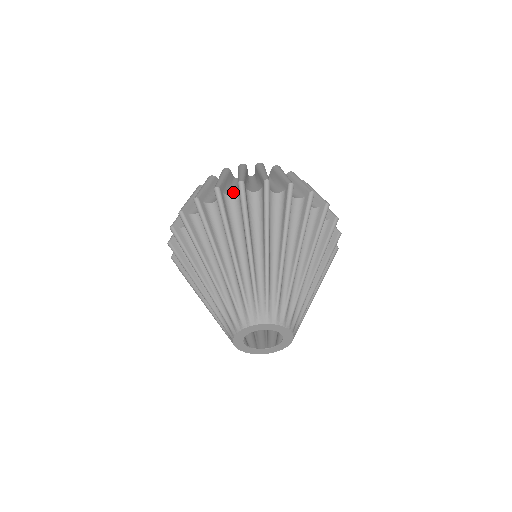
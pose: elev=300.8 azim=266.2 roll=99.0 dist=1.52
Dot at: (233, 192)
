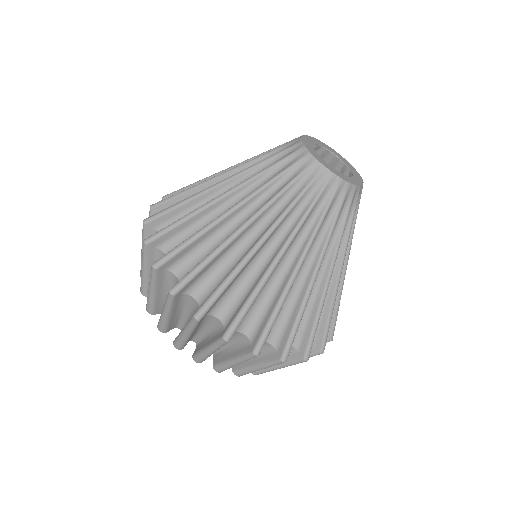
Dot at: occluded
